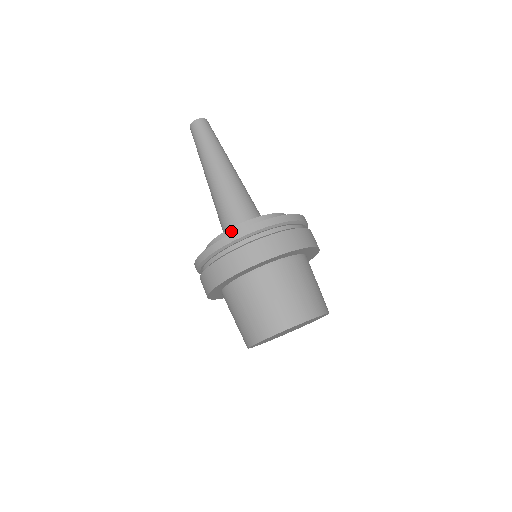
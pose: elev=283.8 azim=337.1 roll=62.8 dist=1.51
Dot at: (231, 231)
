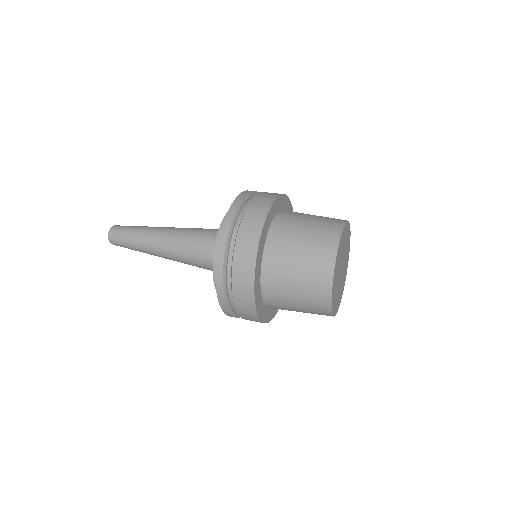
Dot at: occluded
